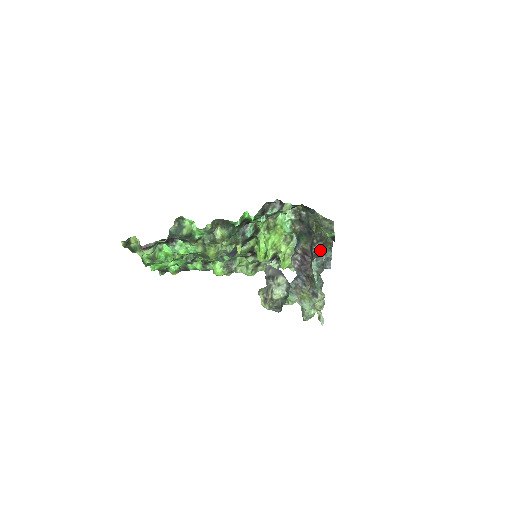
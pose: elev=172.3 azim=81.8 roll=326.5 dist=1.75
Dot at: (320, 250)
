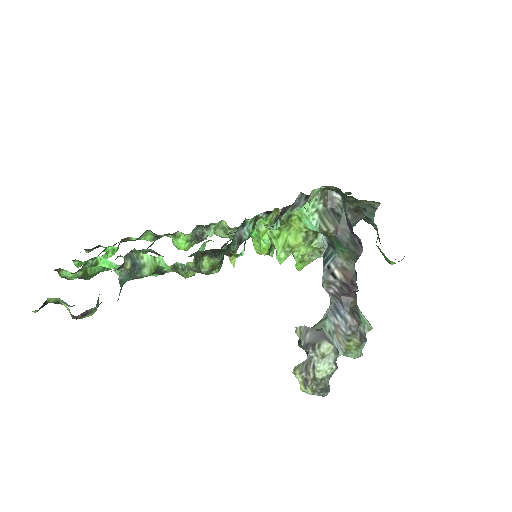
Dot at: occluded
